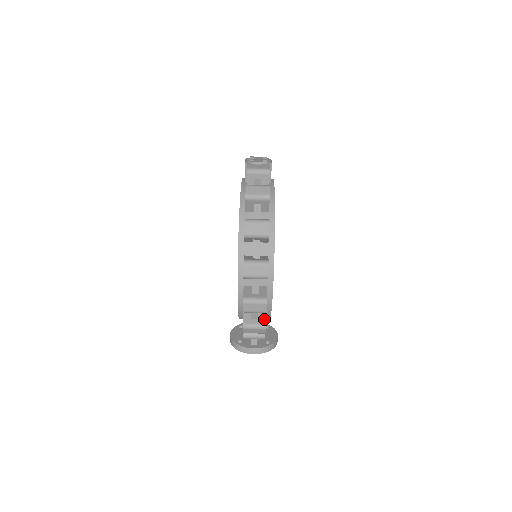
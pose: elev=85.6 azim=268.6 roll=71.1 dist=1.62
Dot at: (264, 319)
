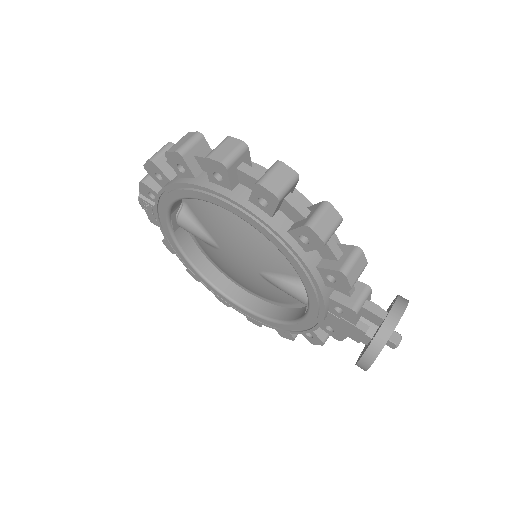
Dot at: (316, 205)
